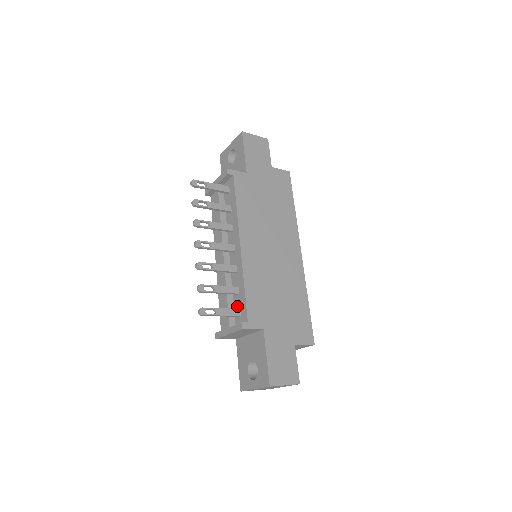
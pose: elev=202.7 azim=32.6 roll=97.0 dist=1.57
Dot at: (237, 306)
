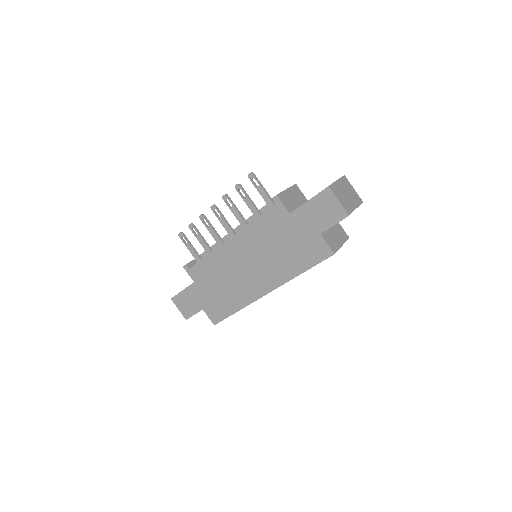
Dot at: occluded
